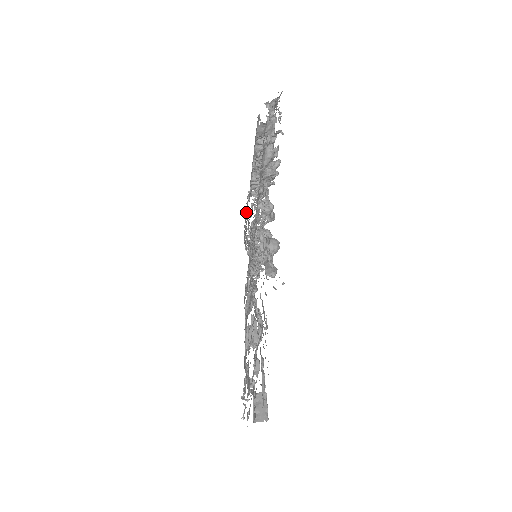
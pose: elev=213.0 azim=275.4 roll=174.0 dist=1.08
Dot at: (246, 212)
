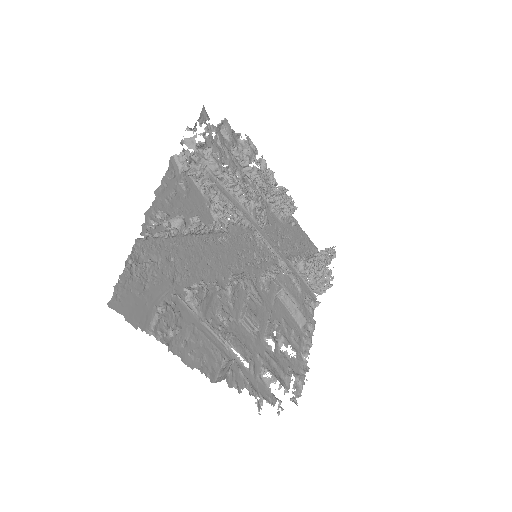
Dot at: (301, 237)
